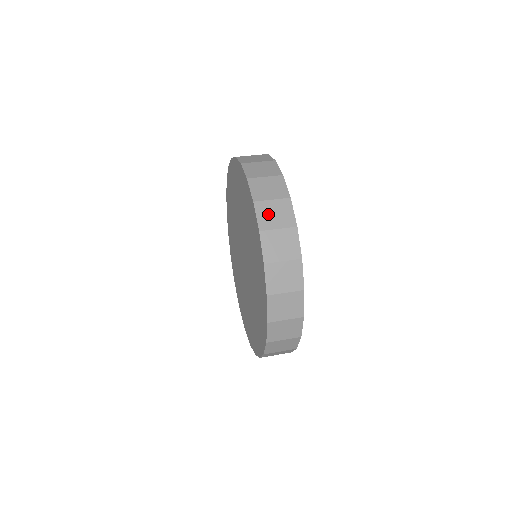
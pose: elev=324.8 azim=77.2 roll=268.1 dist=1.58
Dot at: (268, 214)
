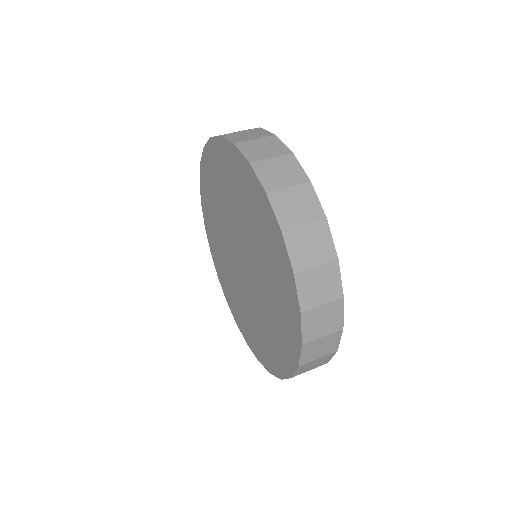
Dot at: (311, 287)
